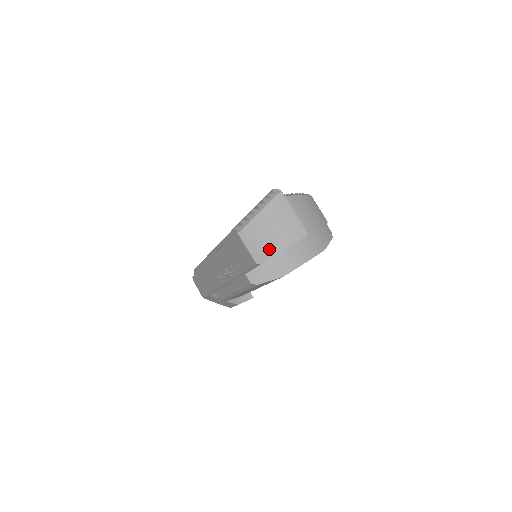
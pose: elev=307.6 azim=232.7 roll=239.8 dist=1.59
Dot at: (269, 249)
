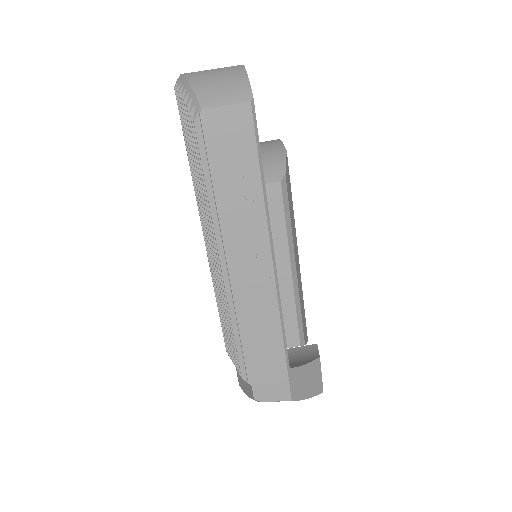
Dot at: (239, 85)
